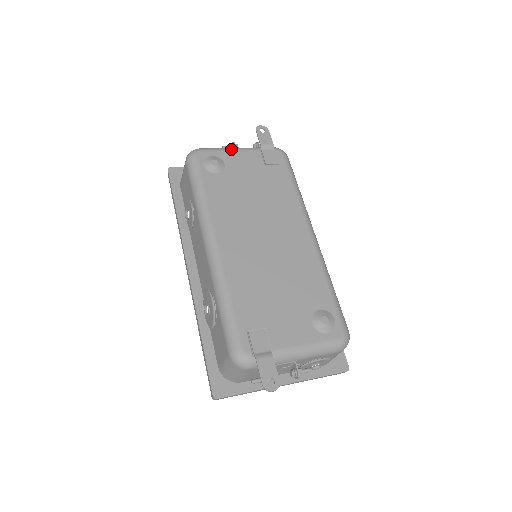
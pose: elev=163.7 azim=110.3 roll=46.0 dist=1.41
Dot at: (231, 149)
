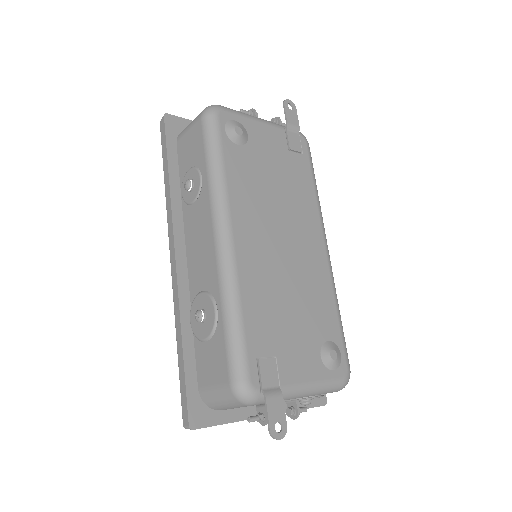
Dot at: (256, 118)
